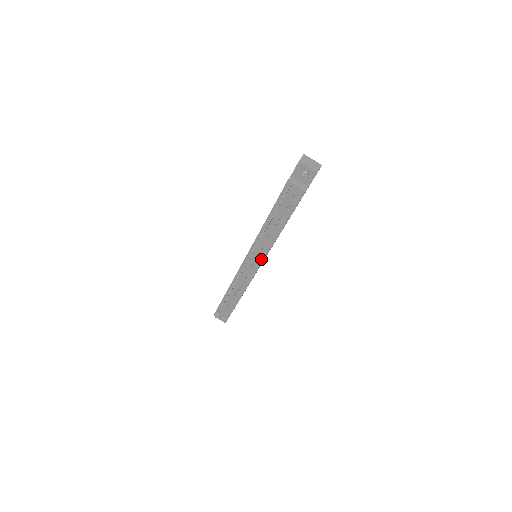
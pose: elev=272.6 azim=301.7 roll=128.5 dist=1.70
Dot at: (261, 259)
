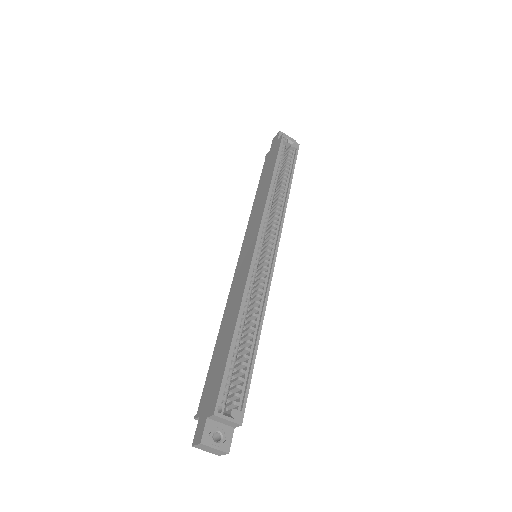
Dot at: occluded
